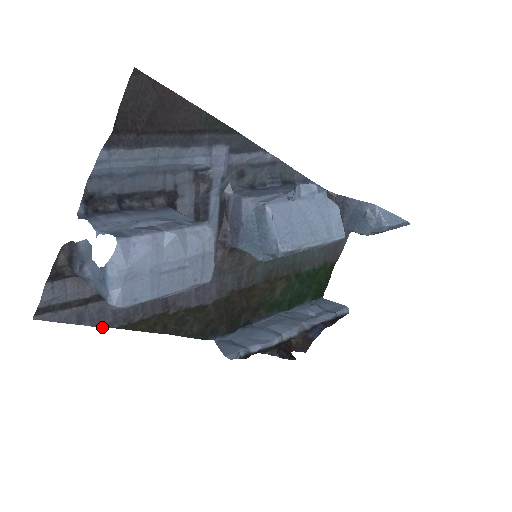
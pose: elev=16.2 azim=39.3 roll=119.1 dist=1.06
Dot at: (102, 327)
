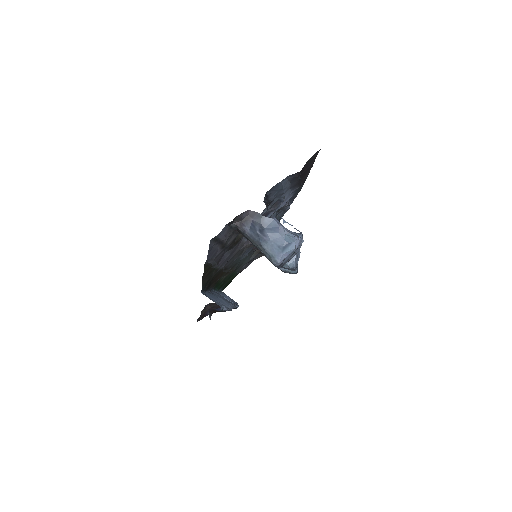
Dot at: (206, 260)
